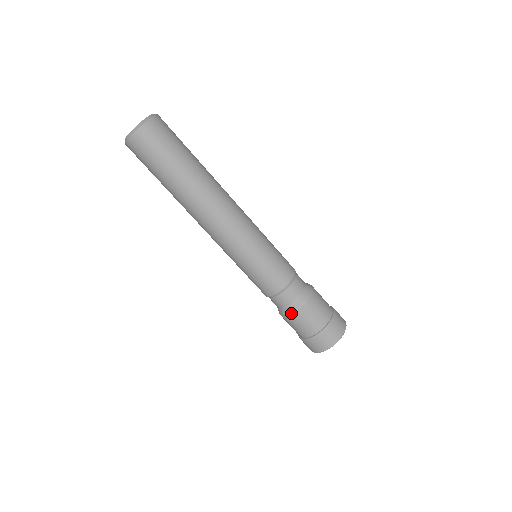
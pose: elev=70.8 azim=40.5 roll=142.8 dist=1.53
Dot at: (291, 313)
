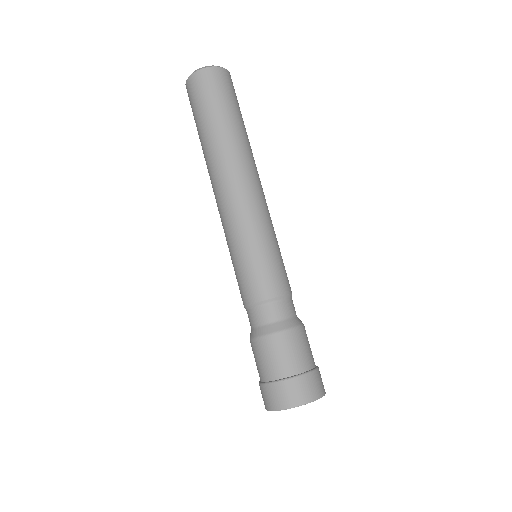
Dot at: (271, 334)
